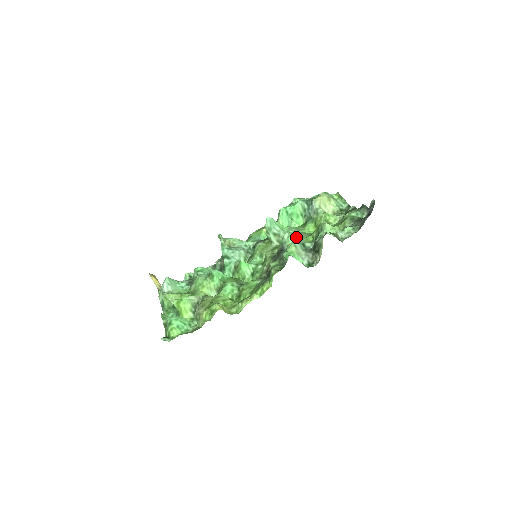
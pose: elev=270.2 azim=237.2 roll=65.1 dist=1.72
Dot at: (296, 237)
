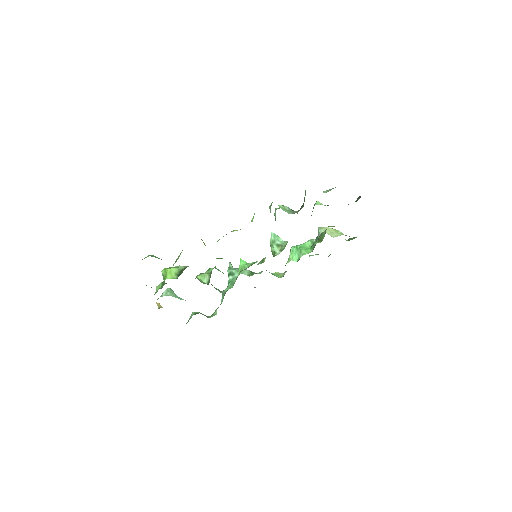
Dot at: occluded
